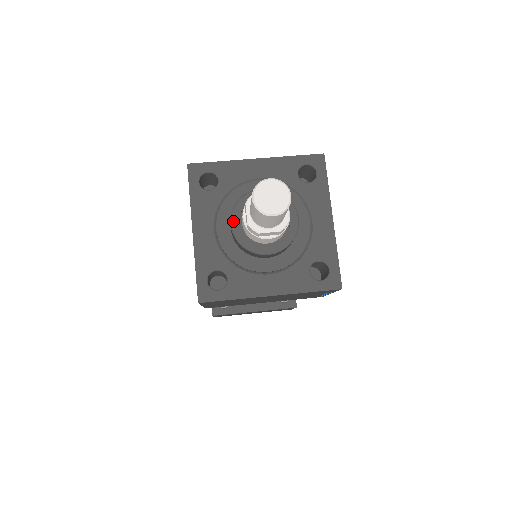
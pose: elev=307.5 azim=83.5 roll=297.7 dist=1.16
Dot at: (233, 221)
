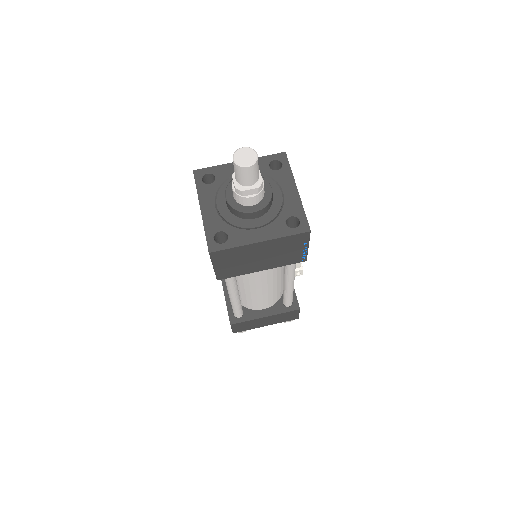
Dot at: (227, 195)
